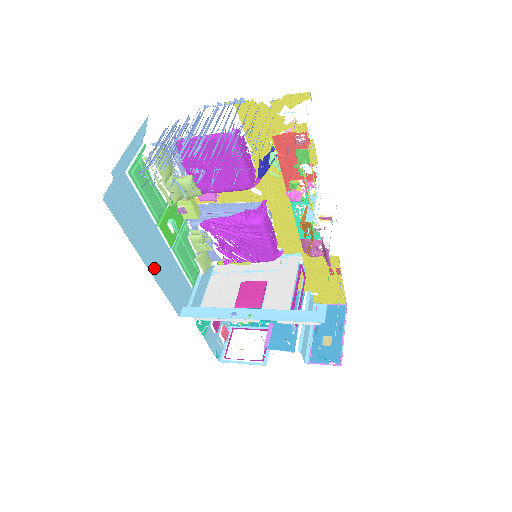
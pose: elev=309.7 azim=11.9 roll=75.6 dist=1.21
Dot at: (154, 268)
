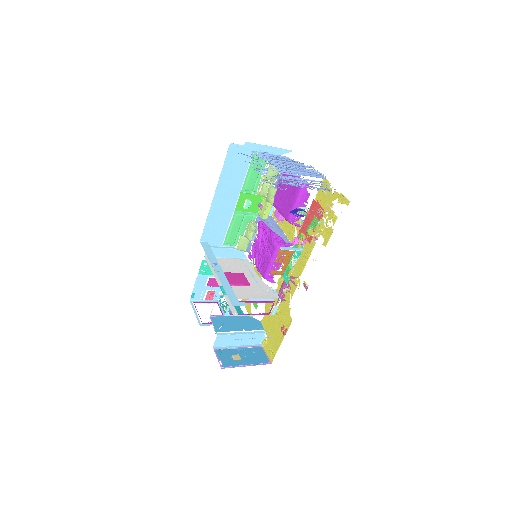
Dot at: (216, 203)
